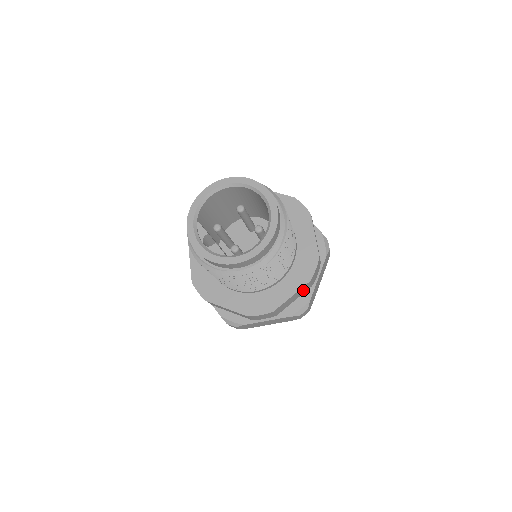
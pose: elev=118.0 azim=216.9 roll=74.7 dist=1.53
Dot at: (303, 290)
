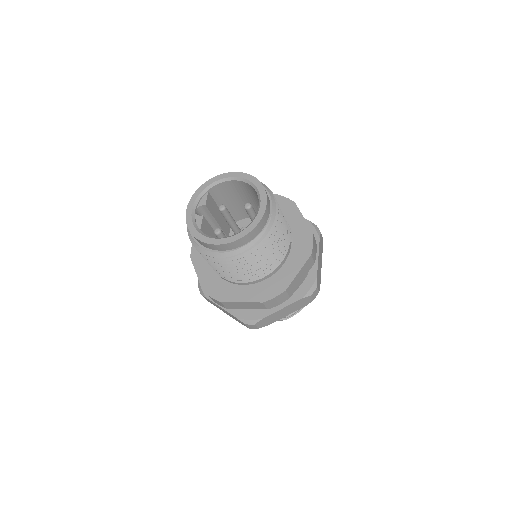
Dot at: (256, 306)
